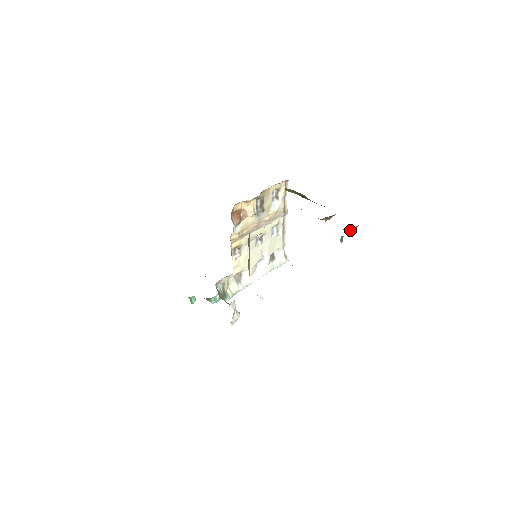
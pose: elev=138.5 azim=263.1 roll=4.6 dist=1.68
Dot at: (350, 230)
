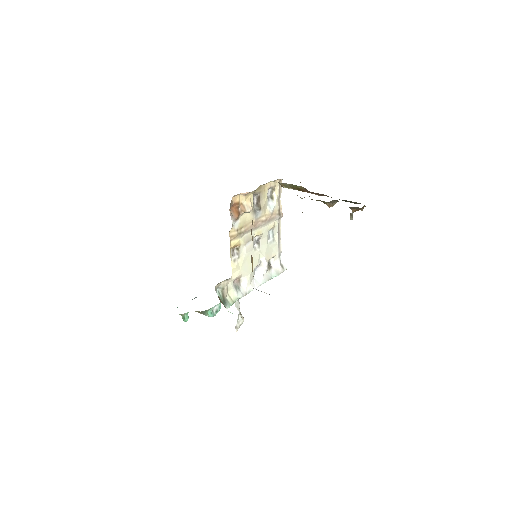
Dot at: (358, 208)
